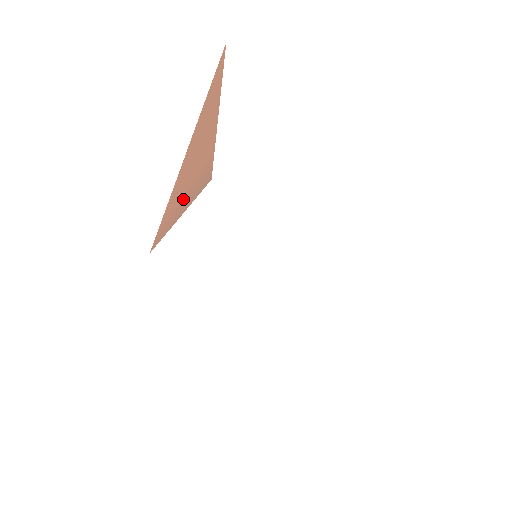
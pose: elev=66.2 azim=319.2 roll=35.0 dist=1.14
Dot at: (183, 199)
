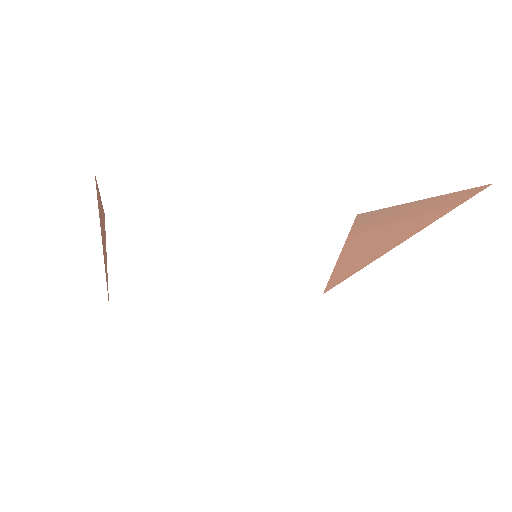
Dot at: occluded
